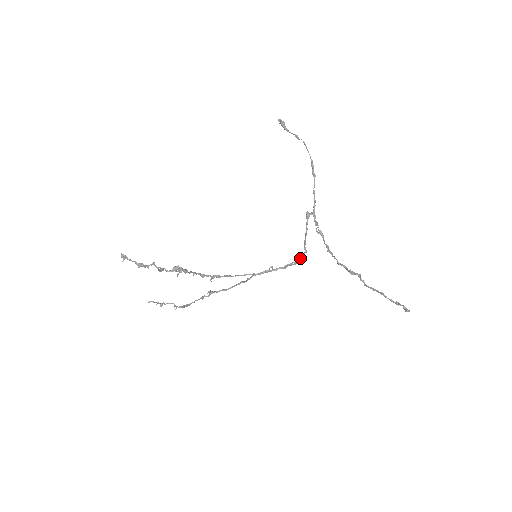
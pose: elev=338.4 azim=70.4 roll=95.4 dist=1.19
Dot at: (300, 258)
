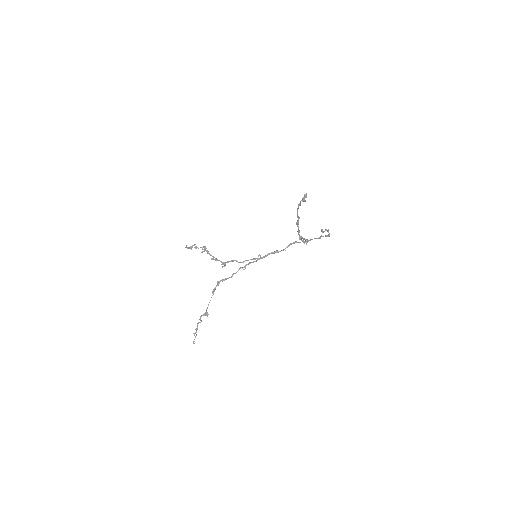
Dot at: (282, 250)
